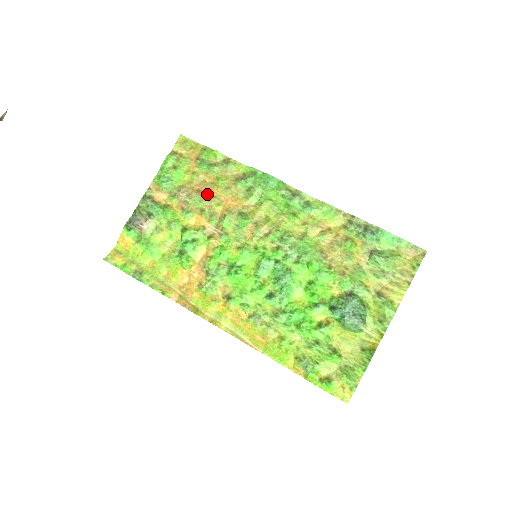
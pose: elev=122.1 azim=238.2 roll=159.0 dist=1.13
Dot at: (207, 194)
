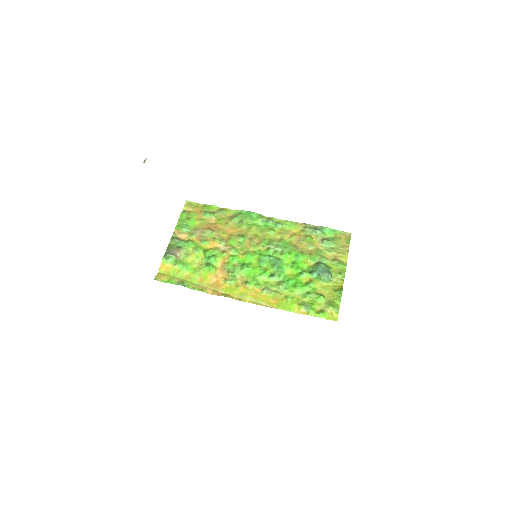
Dot at: (214, 229)
